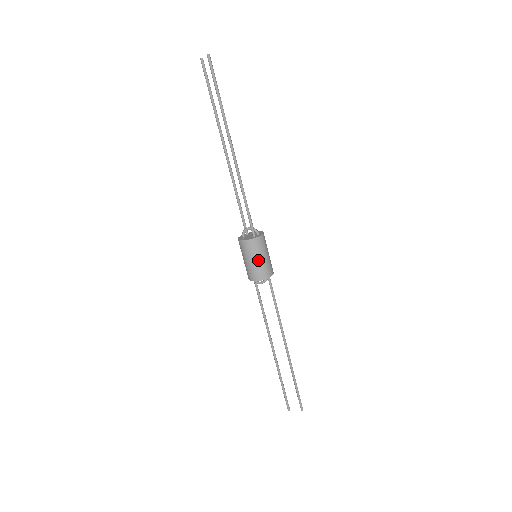
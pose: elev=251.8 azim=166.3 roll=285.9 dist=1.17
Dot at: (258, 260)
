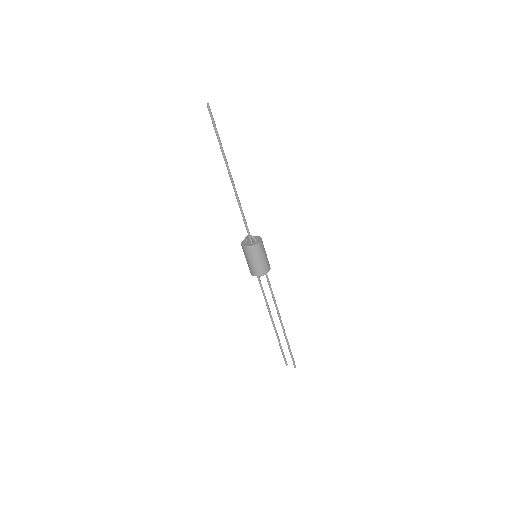
Dot at: (254, 262)
